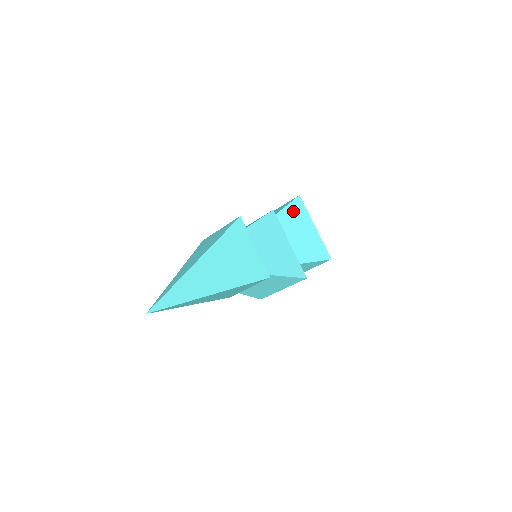
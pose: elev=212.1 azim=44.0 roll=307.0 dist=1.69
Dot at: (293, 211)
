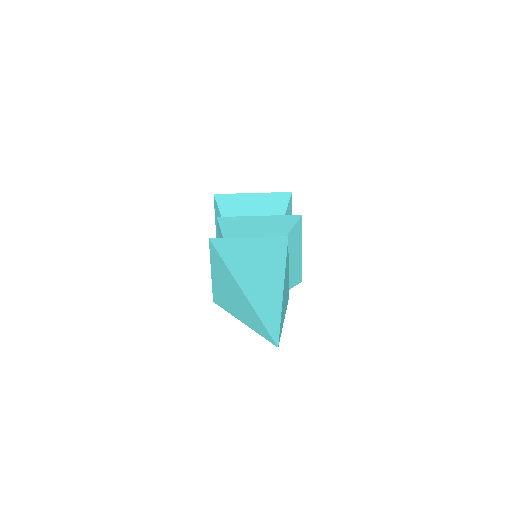
Dot at: (227, 205)
